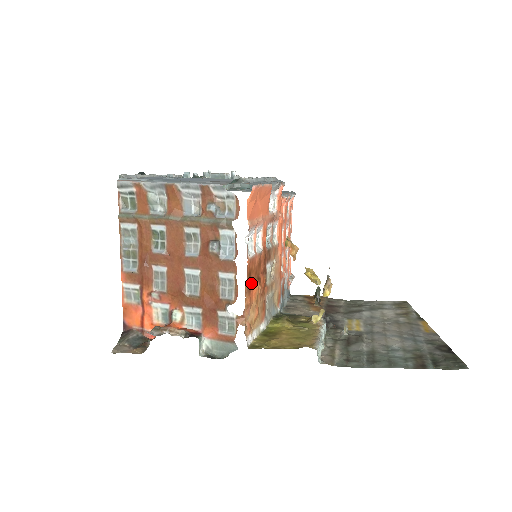
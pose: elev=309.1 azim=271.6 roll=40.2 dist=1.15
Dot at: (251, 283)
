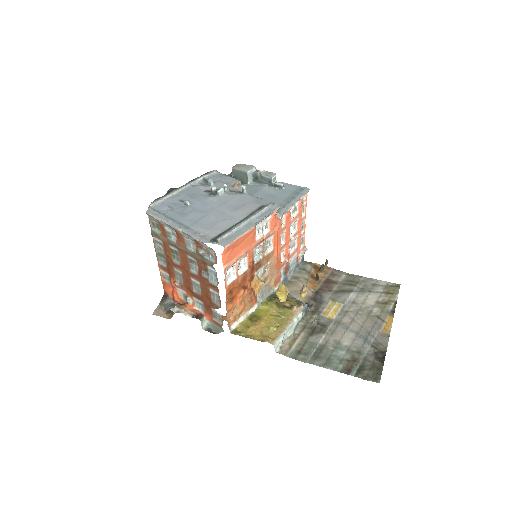
Dot at: (233, 295)
